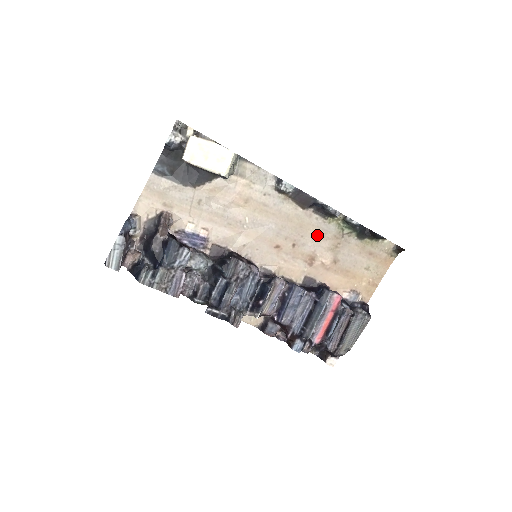
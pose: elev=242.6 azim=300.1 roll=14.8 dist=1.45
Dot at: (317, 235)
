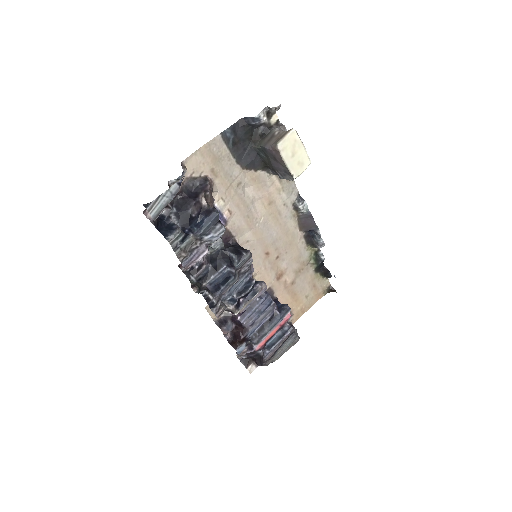
Dot at: (295, 256)
